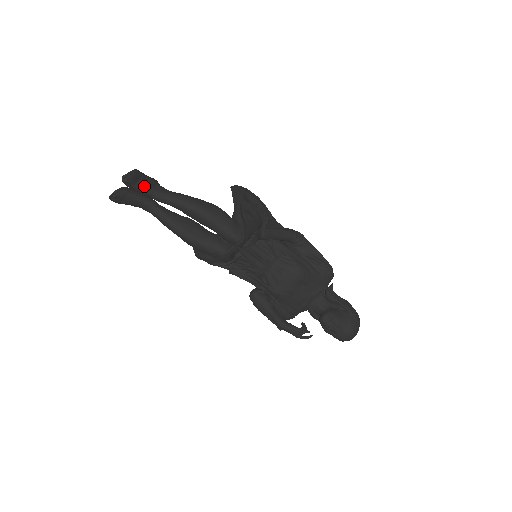
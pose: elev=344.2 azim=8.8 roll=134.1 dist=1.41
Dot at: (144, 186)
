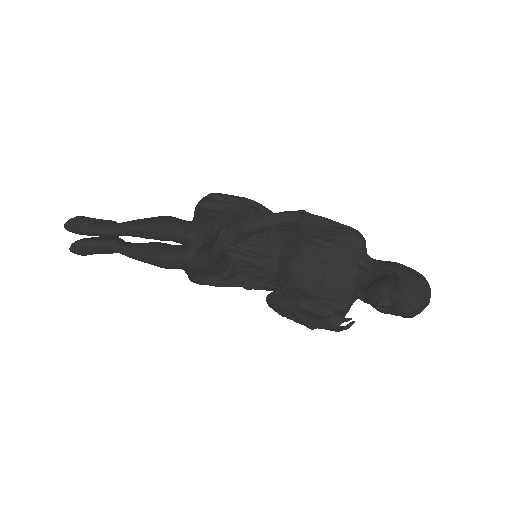
Dot at: (91, 227)
